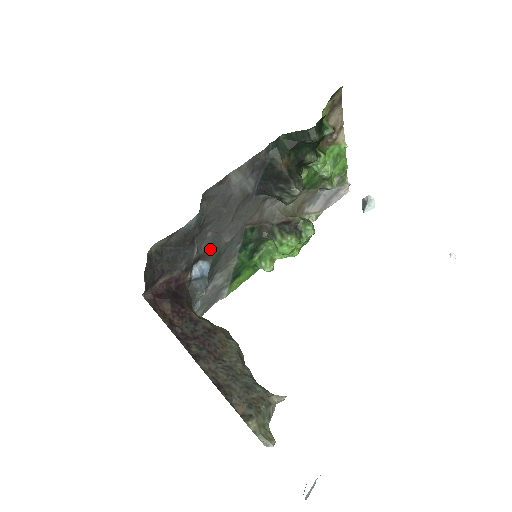
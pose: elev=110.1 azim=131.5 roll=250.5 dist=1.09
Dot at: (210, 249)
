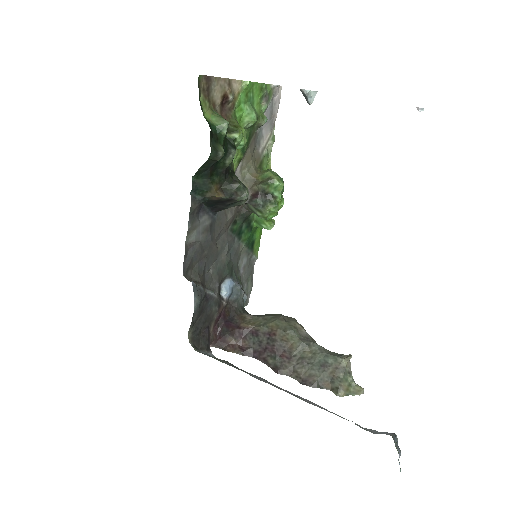
Dot at: (220, 274)
